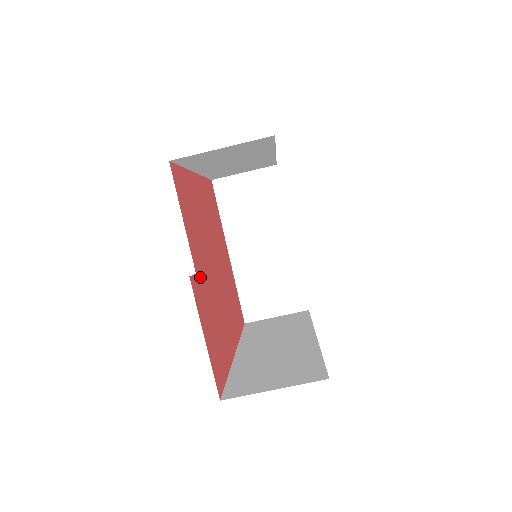
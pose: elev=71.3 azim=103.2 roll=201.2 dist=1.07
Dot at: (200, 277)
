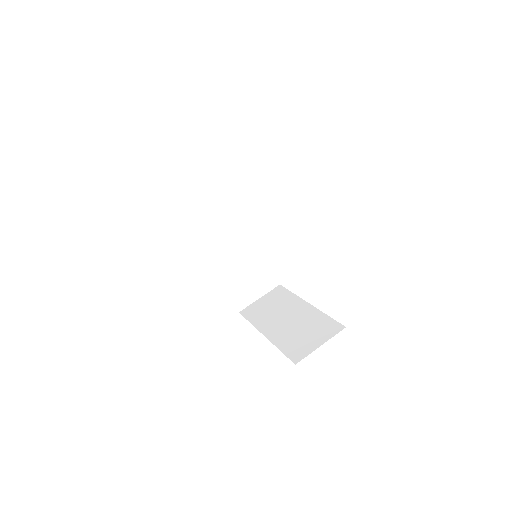
Dot at: occluded
